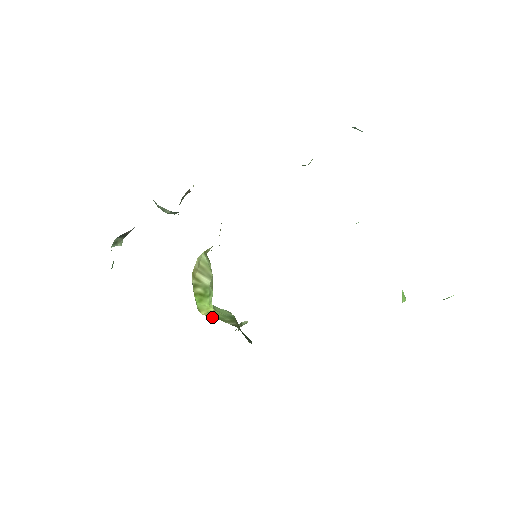
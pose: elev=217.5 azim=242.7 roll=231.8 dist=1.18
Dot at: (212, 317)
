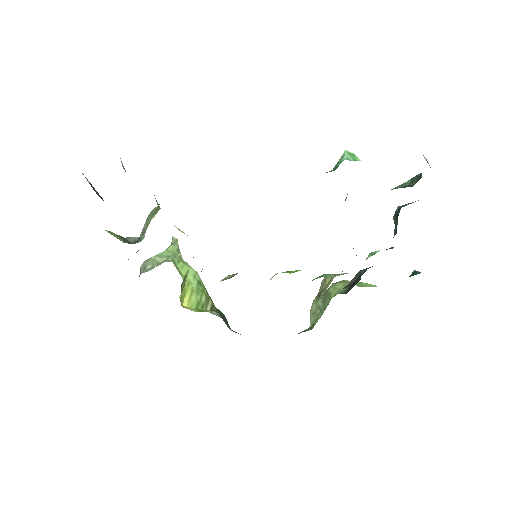
Dot at: (193, 307)
